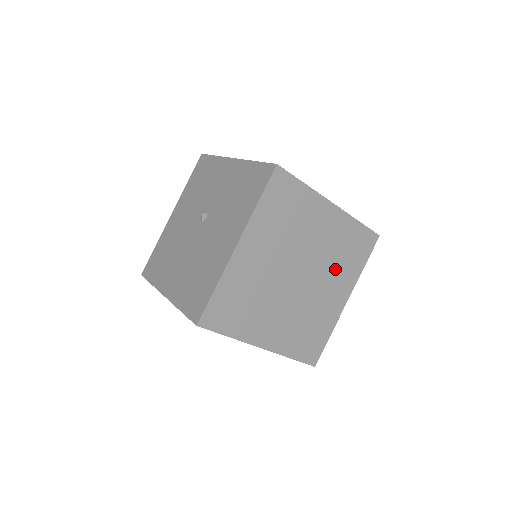
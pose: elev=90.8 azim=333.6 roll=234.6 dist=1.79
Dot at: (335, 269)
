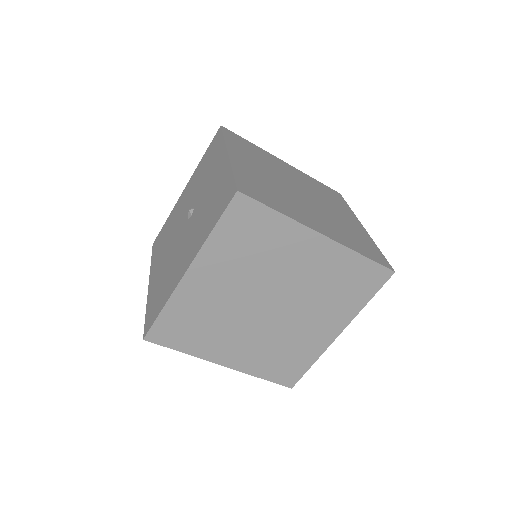
Dot at: (323, 302)
